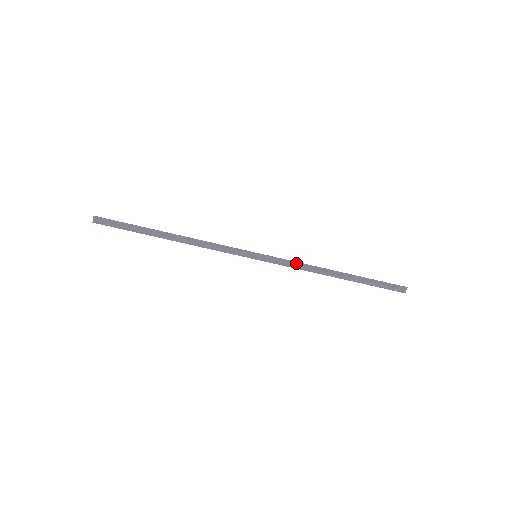
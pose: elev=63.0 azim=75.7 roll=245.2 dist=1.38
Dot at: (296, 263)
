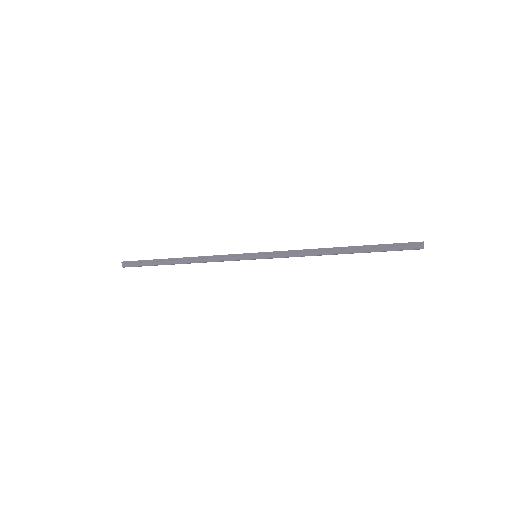
Dot at: (294, 251)
